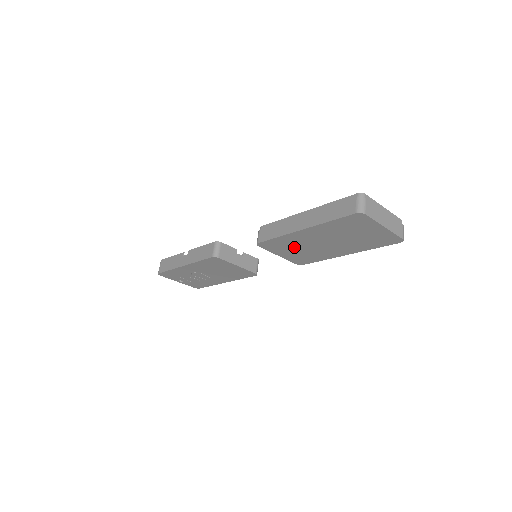
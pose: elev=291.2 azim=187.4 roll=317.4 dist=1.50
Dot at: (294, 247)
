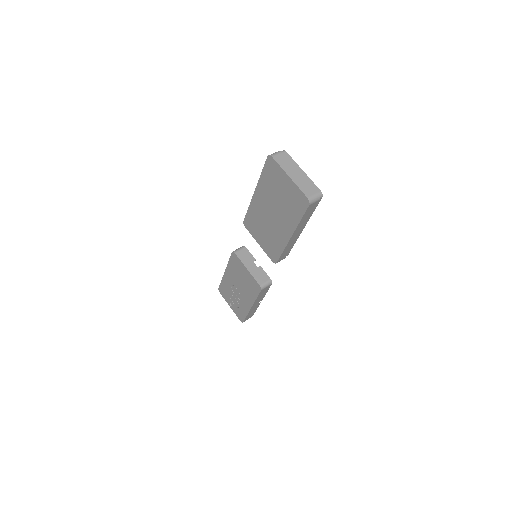
Dot at: (261, 226)
